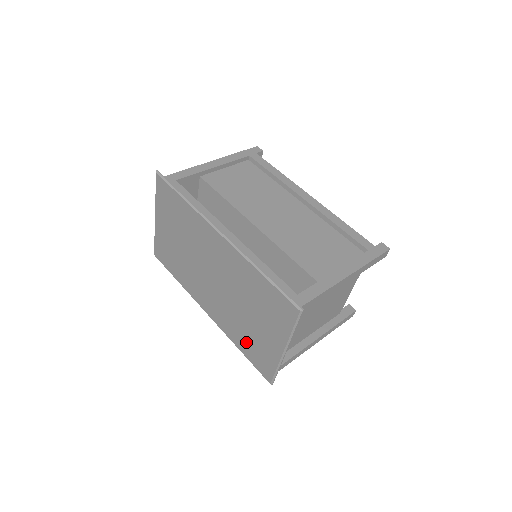
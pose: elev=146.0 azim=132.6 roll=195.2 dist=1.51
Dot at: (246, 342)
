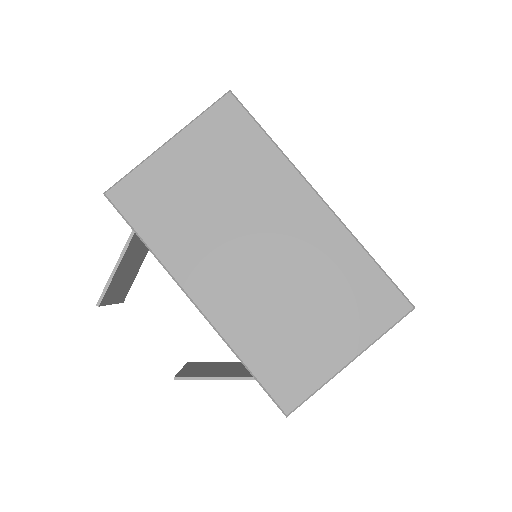
Dot at: (272, 350)
